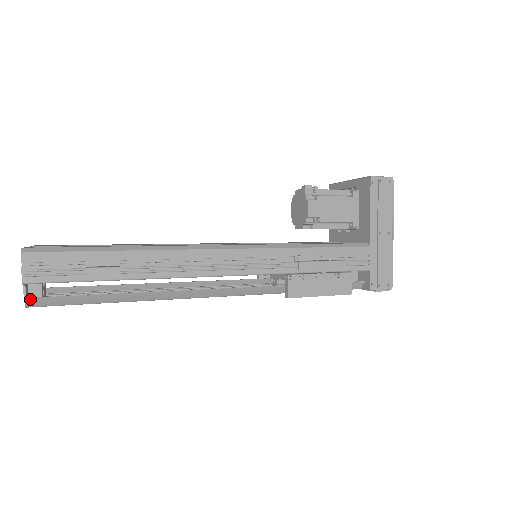
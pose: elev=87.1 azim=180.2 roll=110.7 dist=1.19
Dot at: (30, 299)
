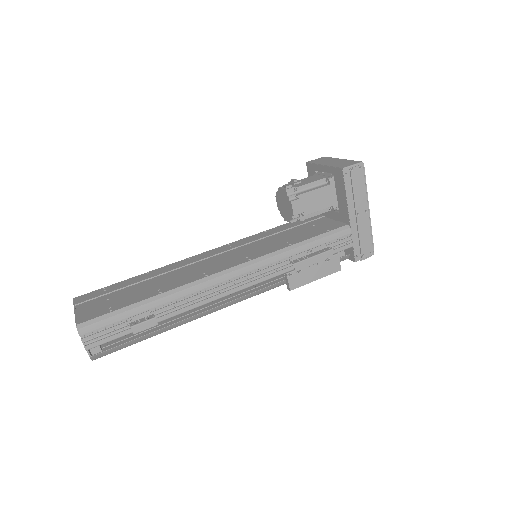
Dot at: (94, 356)
